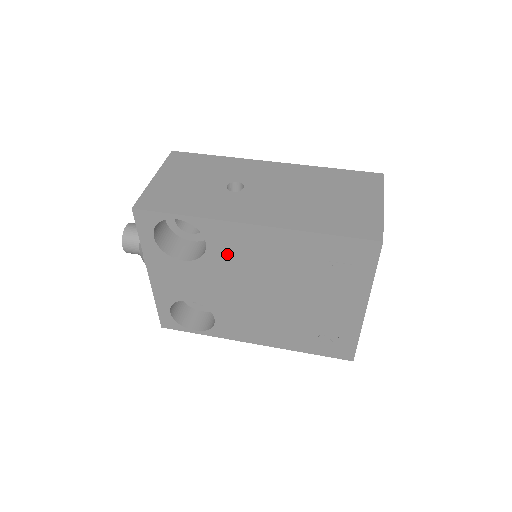
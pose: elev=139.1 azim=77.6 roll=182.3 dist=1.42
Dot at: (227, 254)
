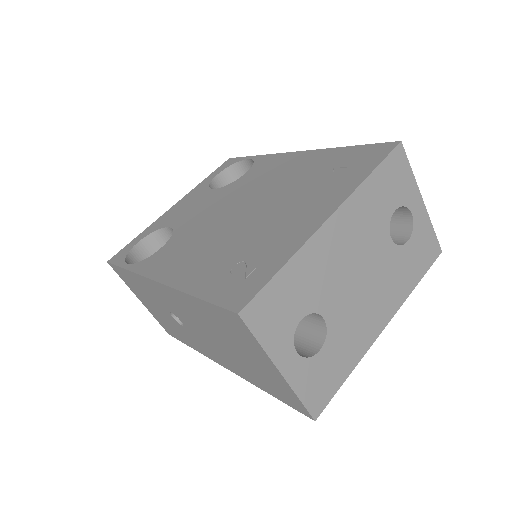
Dot at: (252, 178)
